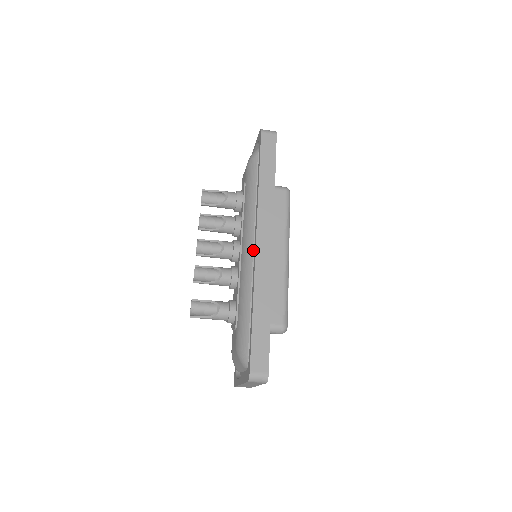
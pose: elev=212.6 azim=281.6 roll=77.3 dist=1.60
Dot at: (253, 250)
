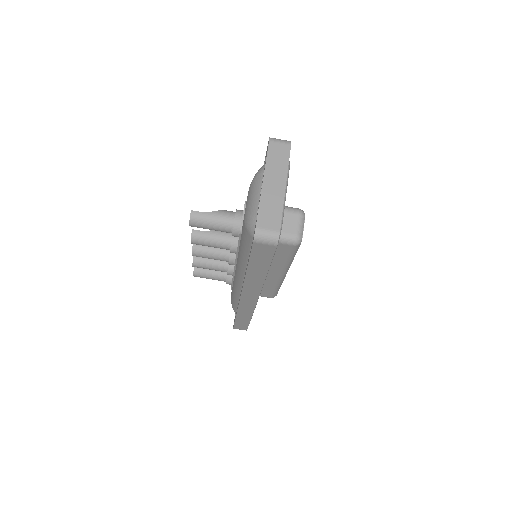
Dot at: occluded
